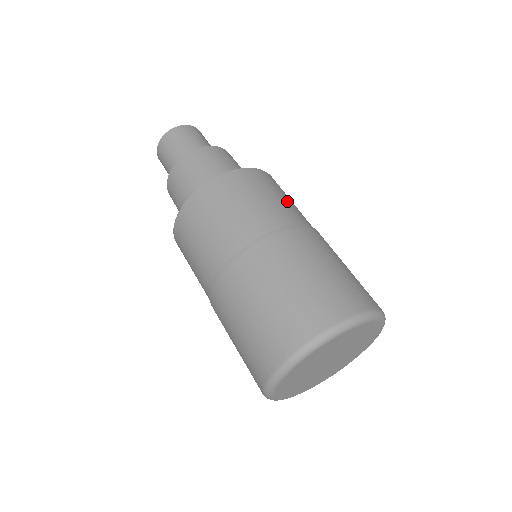
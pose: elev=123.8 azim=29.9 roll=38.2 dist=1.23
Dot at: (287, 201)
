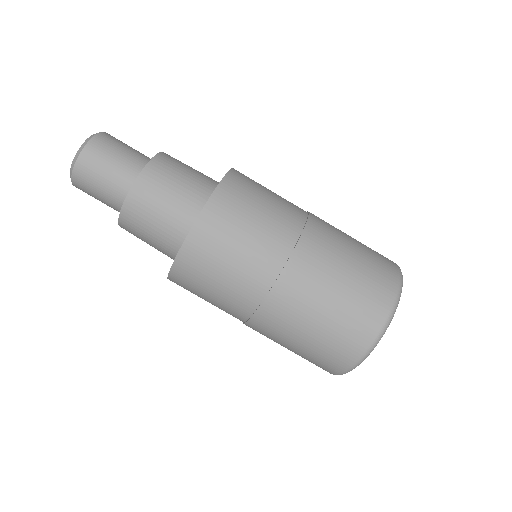
Dot at: occluded
